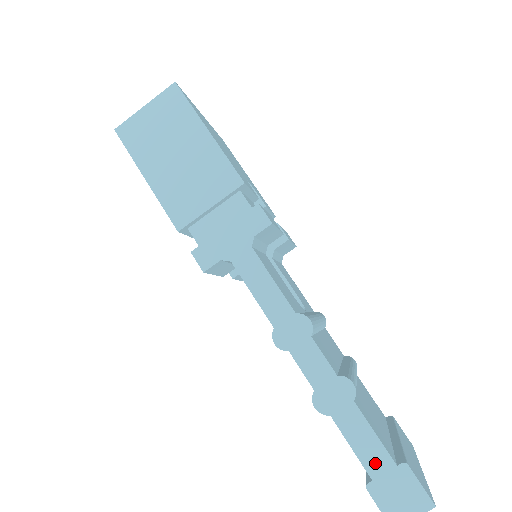
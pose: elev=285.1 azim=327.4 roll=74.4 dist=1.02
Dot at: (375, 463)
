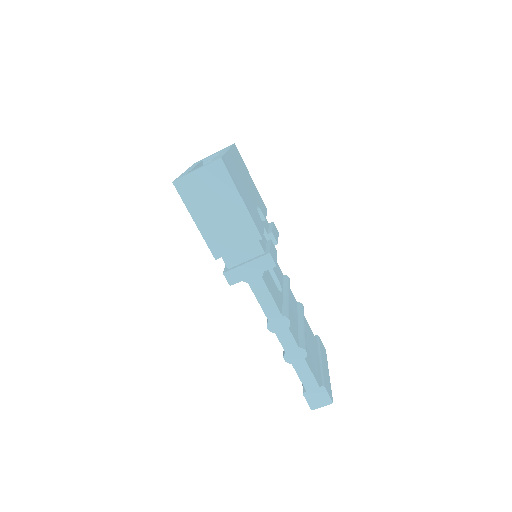
Dot at: (309, 385)
